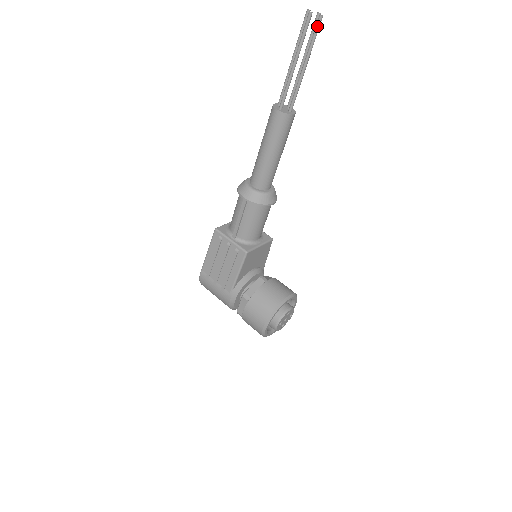
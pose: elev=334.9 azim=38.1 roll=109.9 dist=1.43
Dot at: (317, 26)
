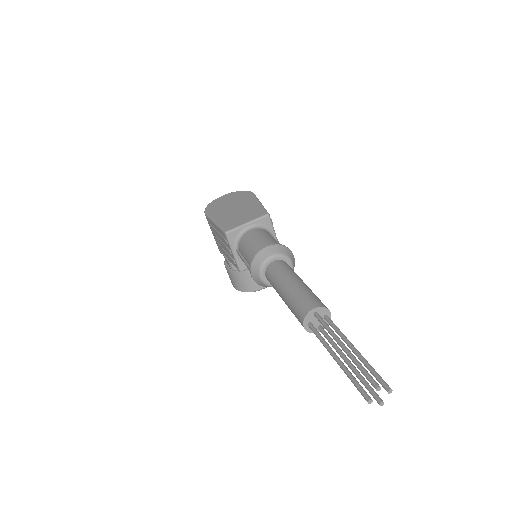
Dot at: occluded
